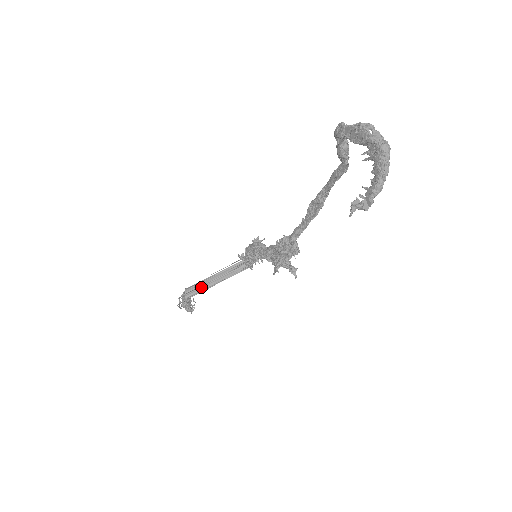
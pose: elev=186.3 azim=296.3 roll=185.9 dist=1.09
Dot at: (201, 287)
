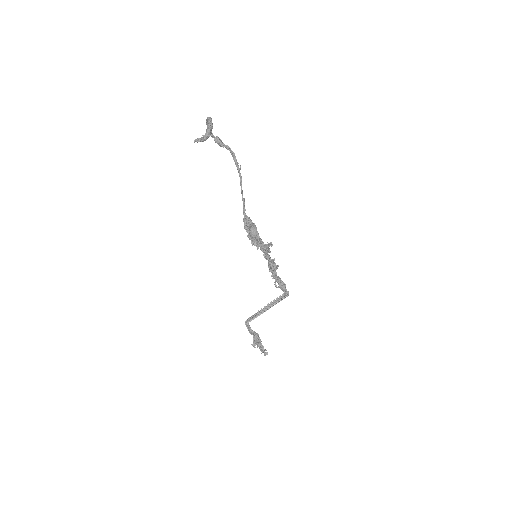
Dot at: (255, 315)
